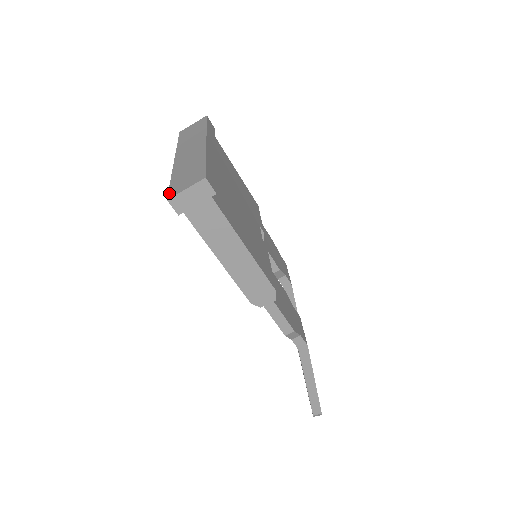
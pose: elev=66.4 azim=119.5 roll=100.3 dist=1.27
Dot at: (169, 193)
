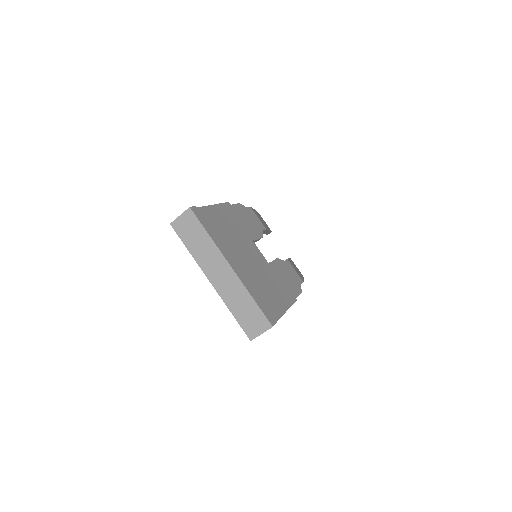
Dot at: (247, 334)
